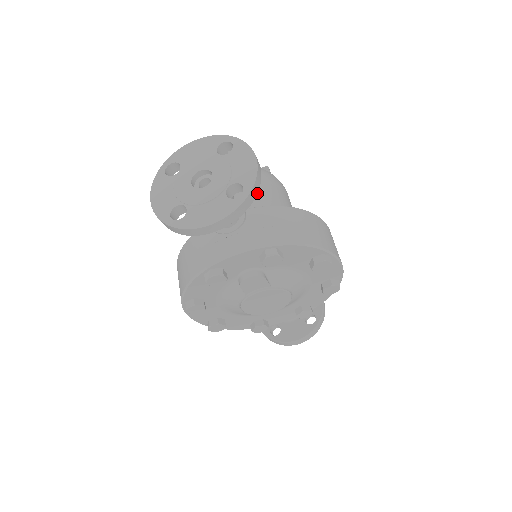
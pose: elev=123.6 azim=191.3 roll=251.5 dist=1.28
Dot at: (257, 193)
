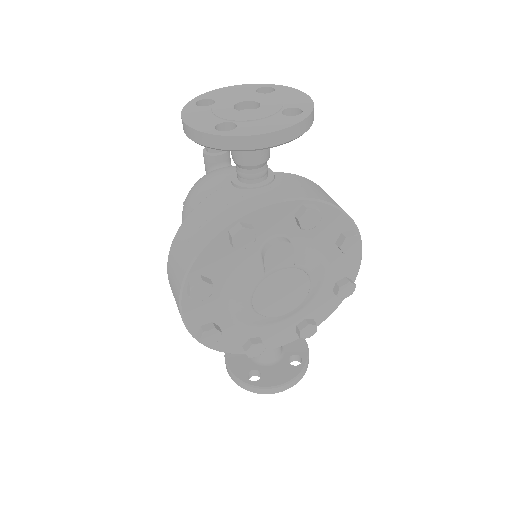
Dot at: occluded
